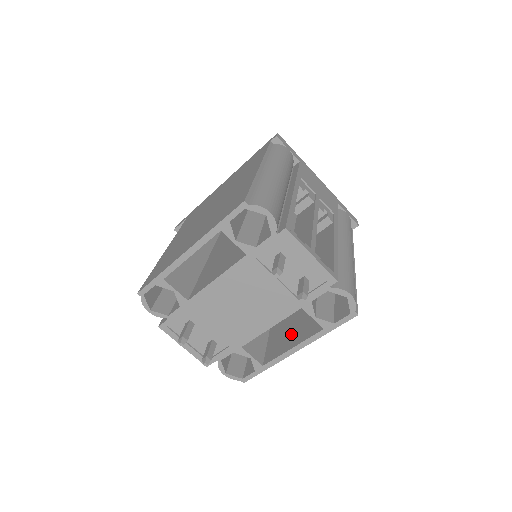
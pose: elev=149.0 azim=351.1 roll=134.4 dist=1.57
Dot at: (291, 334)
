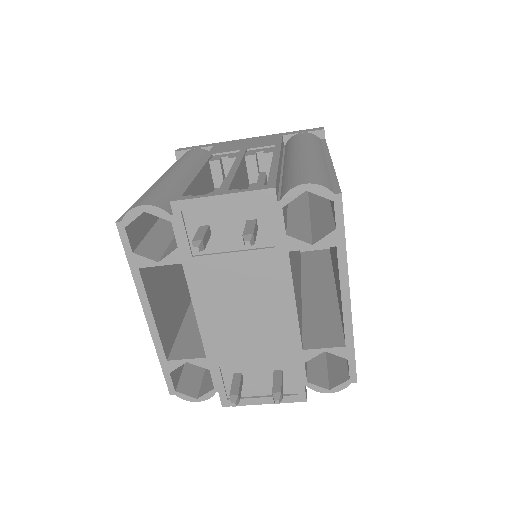
Dot at: occluded
